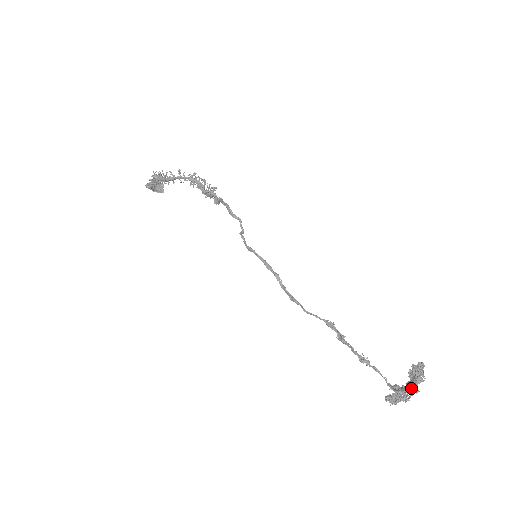
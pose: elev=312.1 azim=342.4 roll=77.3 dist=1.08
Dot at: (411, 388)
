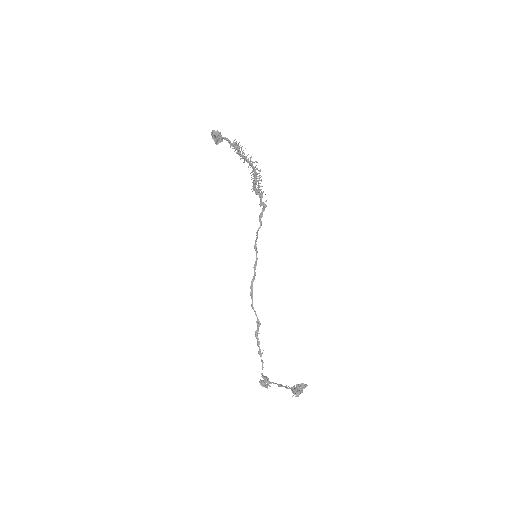
Dot at: (298, 394)
